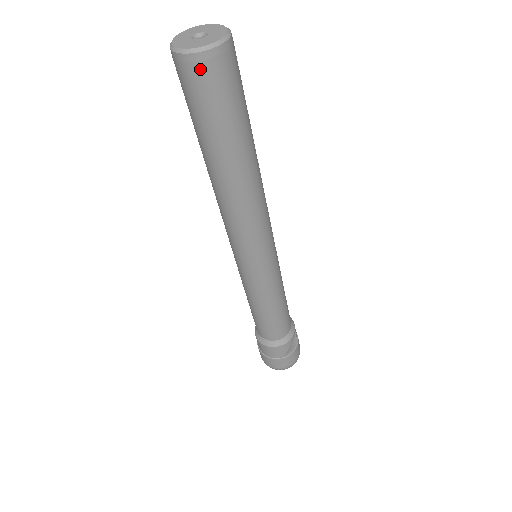
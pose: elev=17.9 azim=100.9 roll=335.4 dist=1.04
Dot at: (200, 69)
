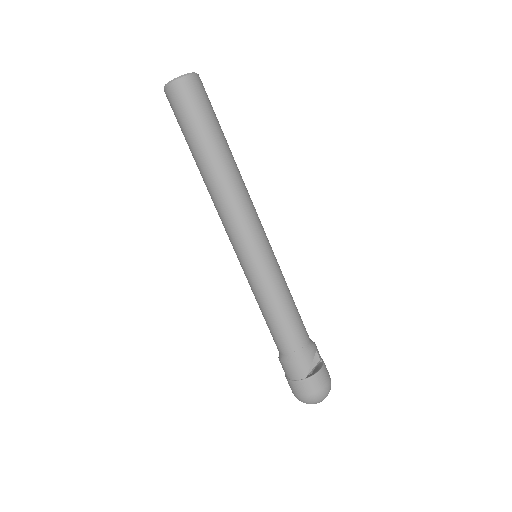
Dot at: (177, 91)
